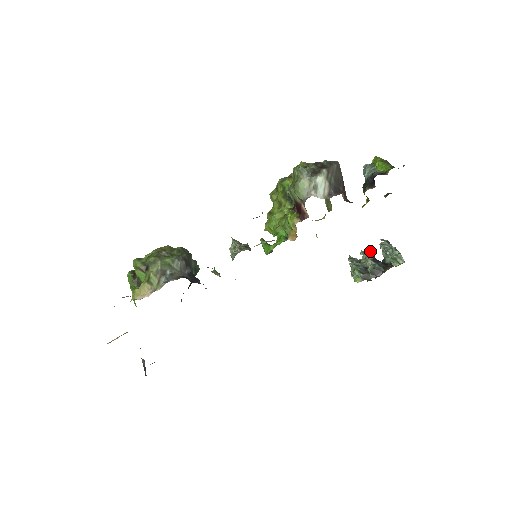
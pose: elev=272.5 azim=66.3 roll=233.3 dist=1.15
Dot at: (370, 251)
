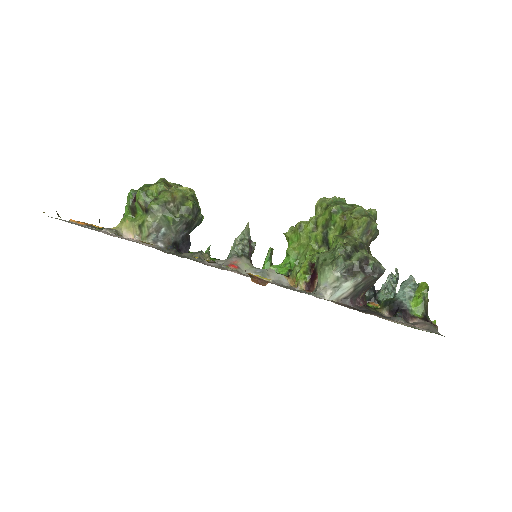
Dot at: occluded
